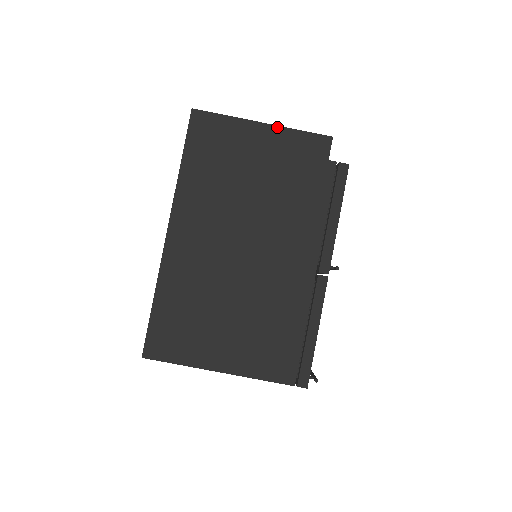
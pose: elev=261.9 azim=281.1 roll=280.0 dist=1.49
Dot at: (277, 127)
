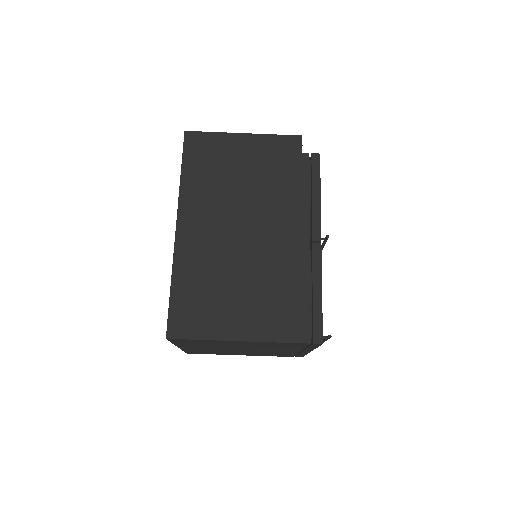
Dot at: (256, 135)
